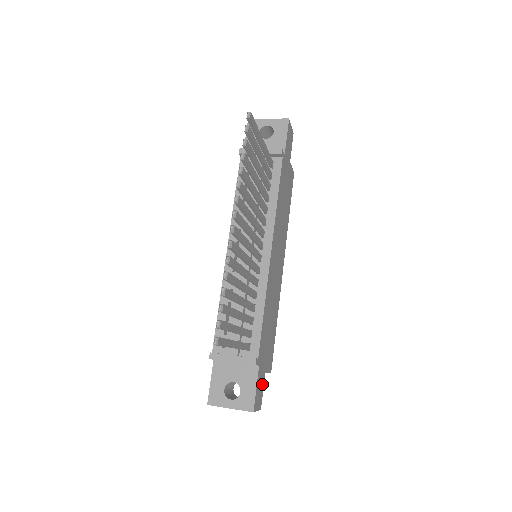
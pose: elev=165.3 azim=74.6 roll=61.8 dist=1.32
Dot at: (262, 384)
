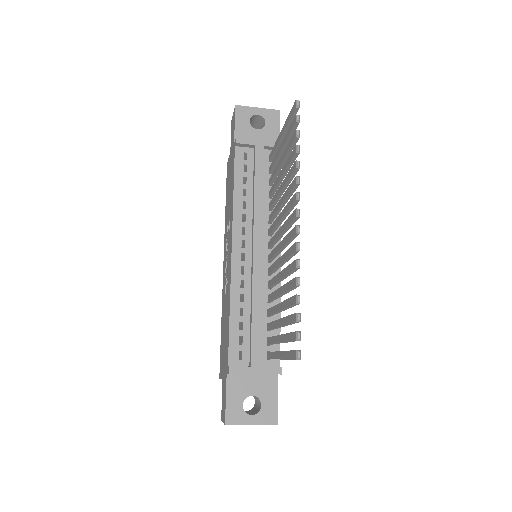
Dot at: occluded
